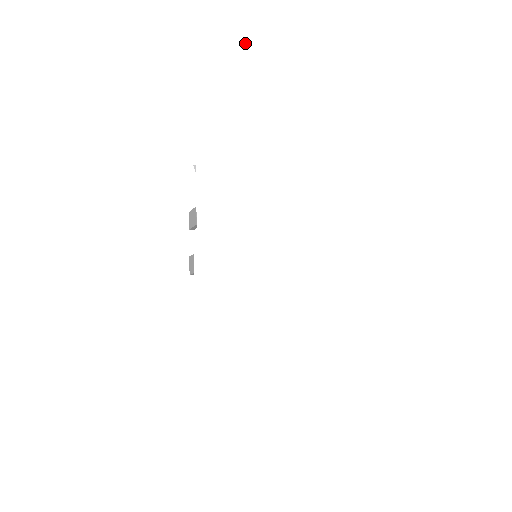
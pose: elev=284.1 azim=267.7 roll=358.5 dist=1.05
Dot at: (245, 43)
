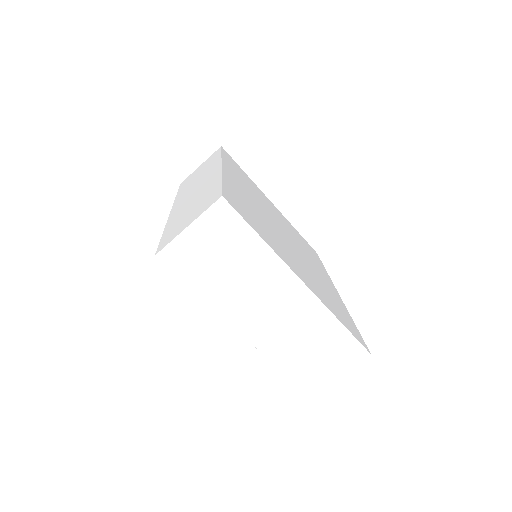
Dot at: (187, 238)
